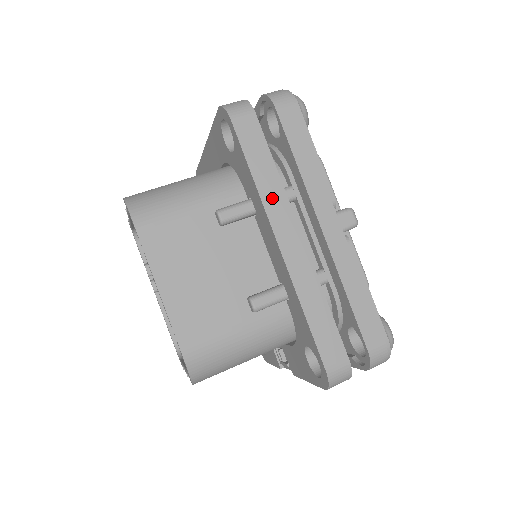
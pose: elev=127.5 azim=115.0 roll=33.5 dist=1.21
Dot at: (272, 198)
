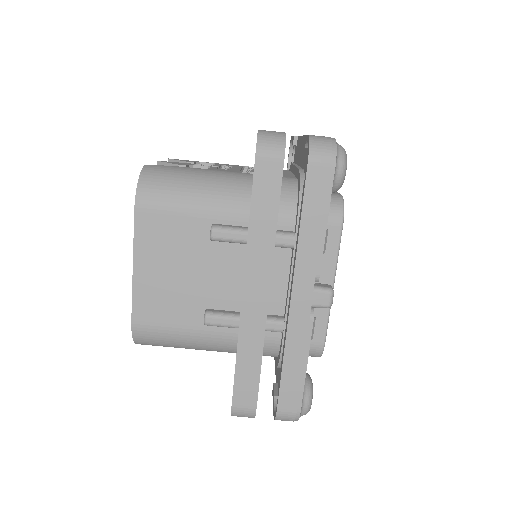
Dot at: (258, 249)
